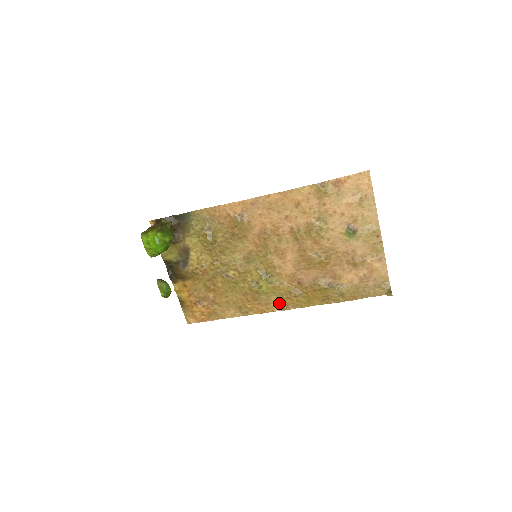
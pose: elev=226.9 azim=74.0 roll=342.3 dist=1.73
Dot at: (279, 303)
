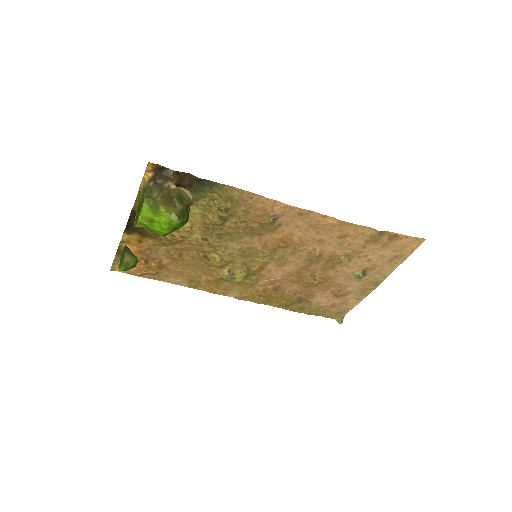
Dot at: (238, 292)
